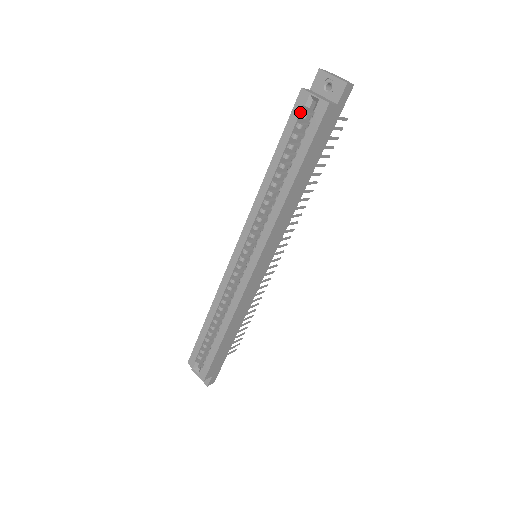
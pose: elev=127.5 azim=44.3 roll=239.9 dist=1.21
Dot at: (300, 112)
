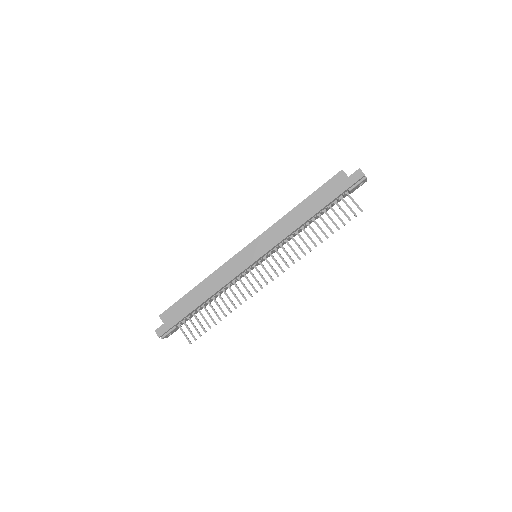
Dot at: occluded
